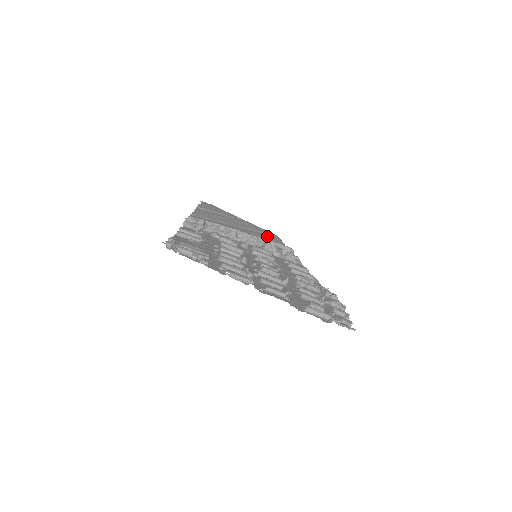
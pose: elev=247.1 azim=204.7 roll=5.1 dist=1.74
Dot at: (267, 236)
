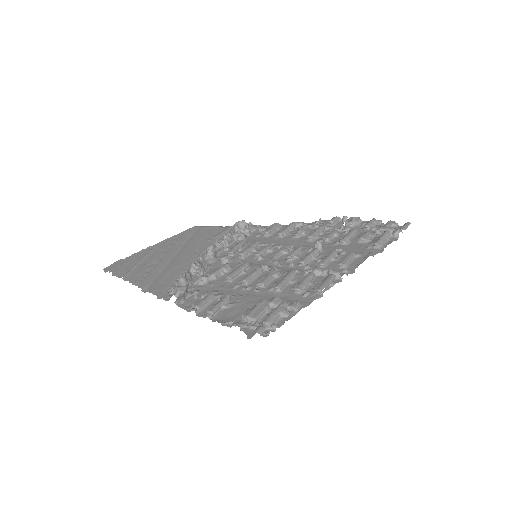
Dot at: (198, 234)
